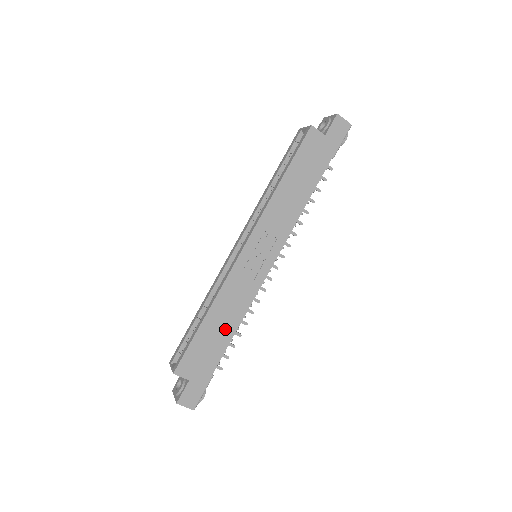
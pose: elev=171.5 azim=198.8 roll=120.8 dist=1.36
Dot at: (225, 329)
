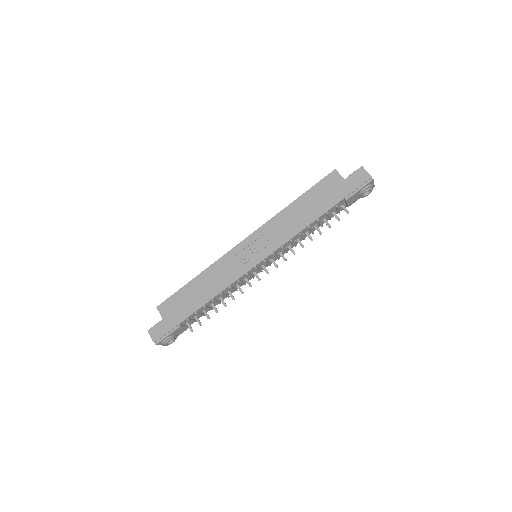
Dot at: (203, 294)
